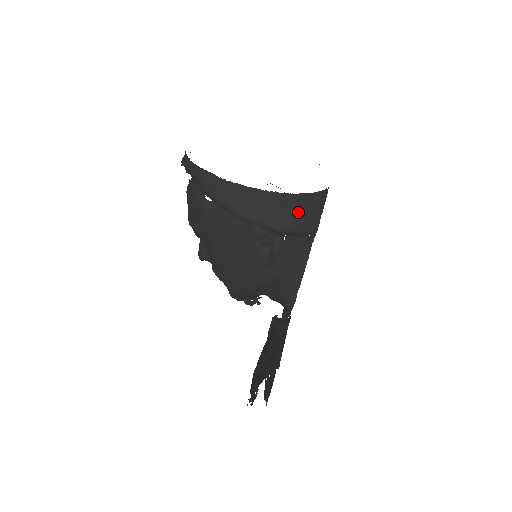
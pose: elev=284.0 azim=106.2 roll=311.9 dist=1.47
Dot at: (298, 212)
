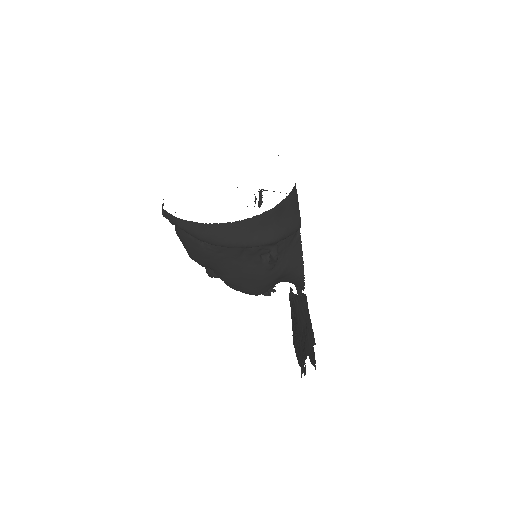
Dot at: (280, 221)
